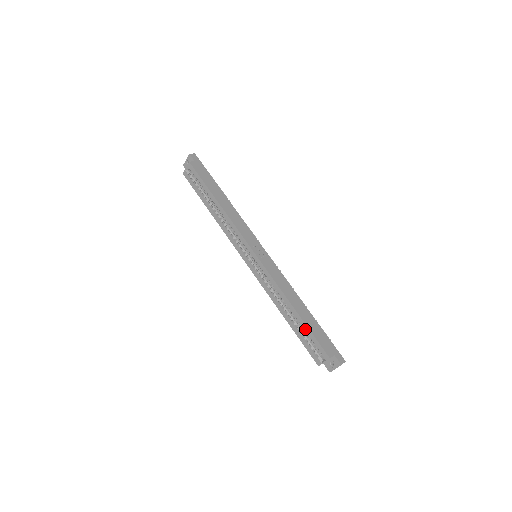
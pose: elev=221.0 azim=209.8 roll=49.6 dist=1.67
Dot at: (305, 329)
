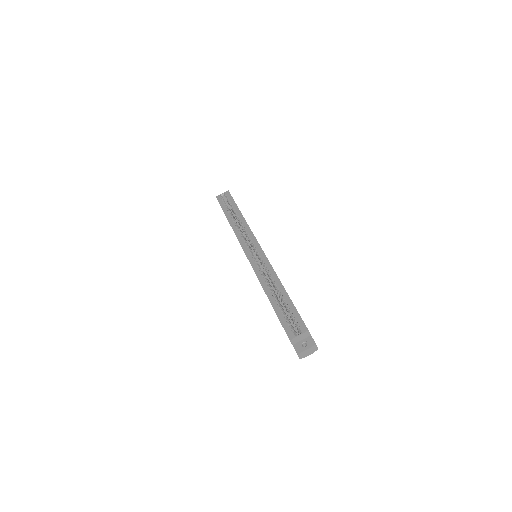
Dot at: (289, 305)
